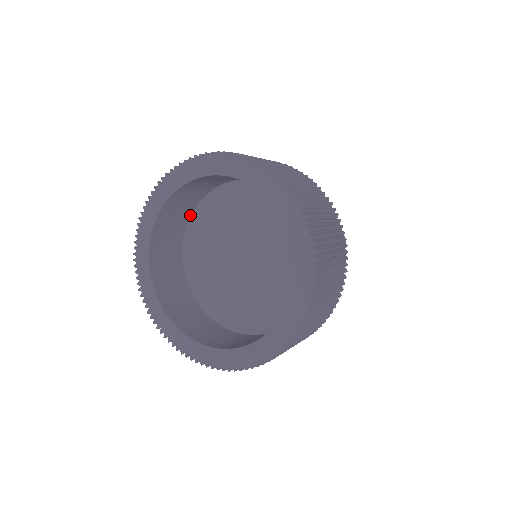
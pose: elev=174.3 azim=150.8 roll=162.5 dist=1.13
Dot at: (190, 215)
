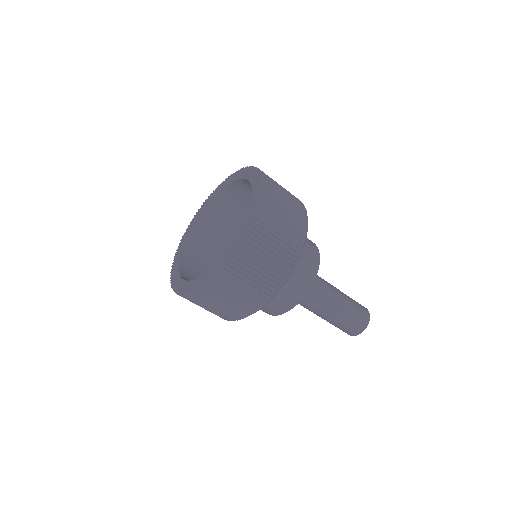
Dot at: occluded
